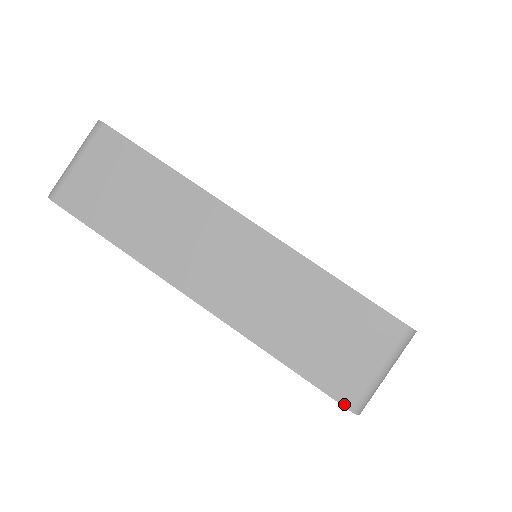
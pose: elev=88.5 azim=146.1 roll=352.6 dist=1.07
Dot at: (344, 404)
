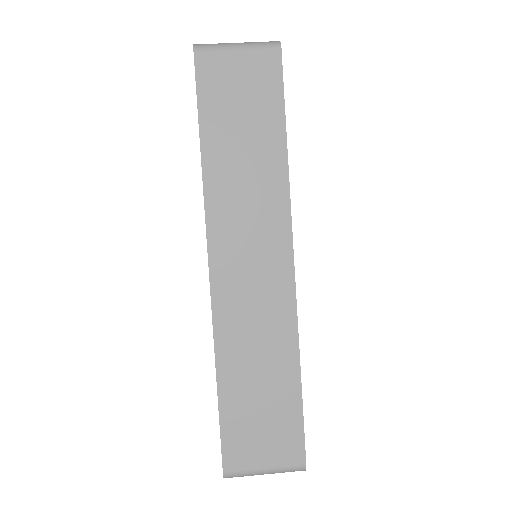
Dot at: occluded
